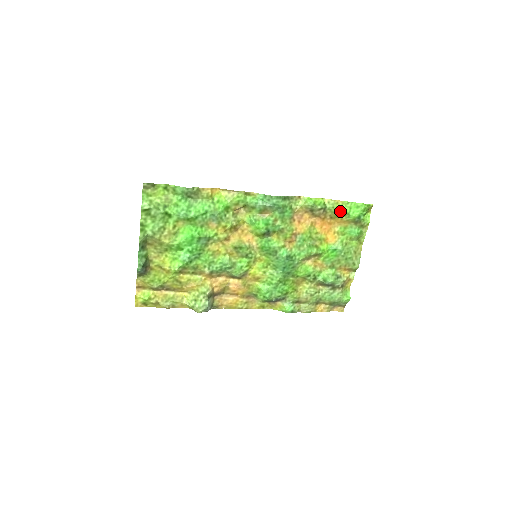
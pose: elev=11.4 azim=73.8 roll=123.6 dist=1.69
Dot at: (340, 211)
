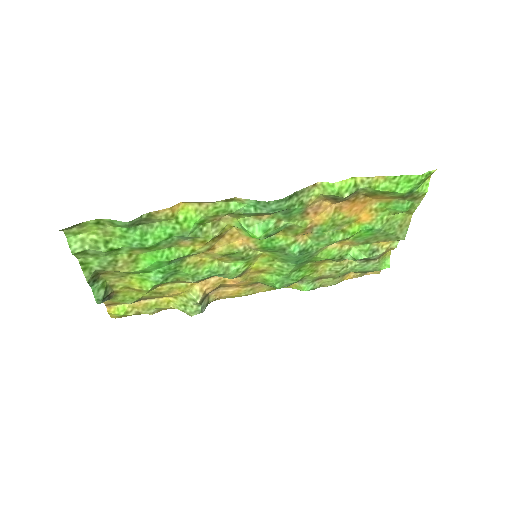
Dot at: (380, 190)
